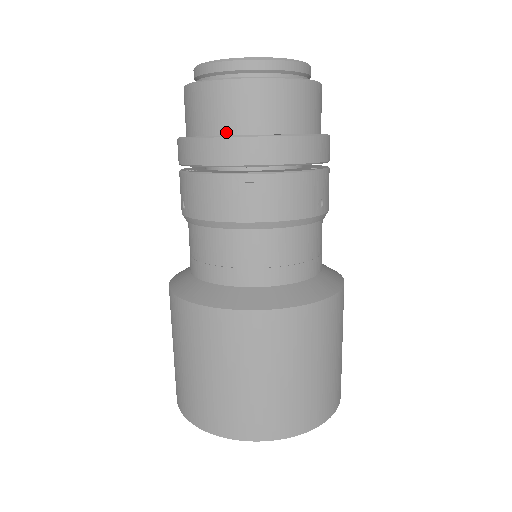
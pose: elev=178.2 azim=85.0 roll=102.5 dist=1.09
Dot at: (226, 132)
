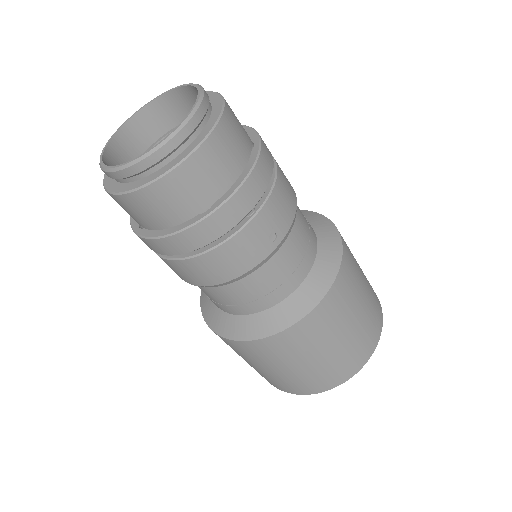
Dot at: (151, 228)
